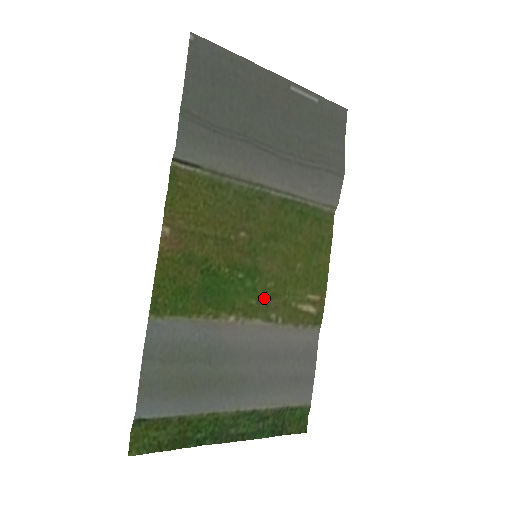
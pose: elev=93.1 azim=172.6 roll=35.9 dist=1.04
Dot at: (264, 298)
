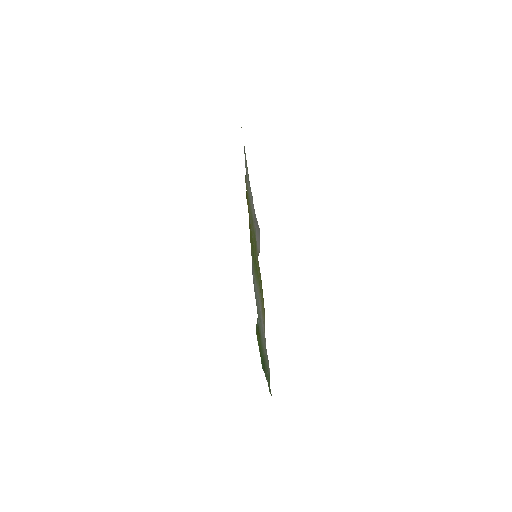
Dot at: occluded
